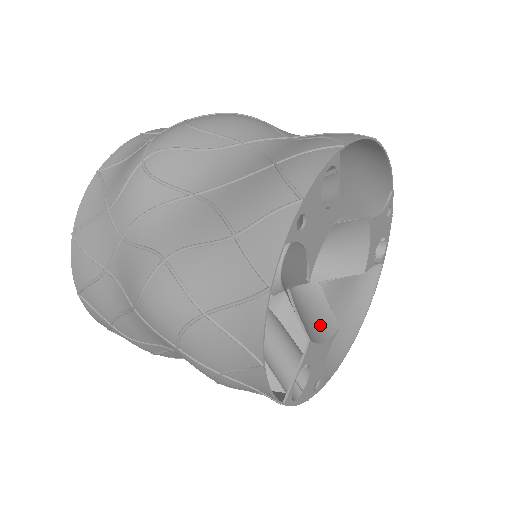
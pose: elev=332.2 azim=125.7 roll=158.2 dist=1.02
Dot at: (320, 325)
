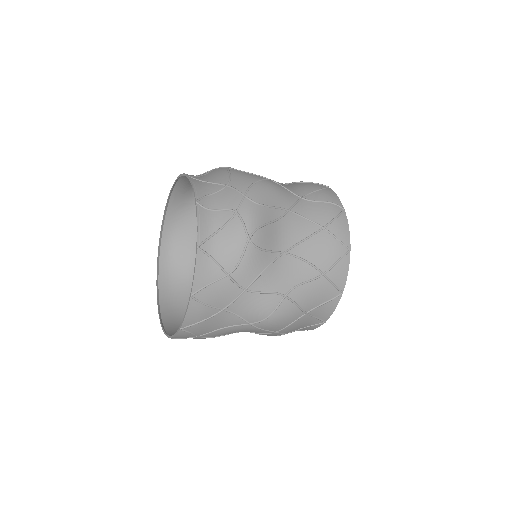
Dot at: occluded
